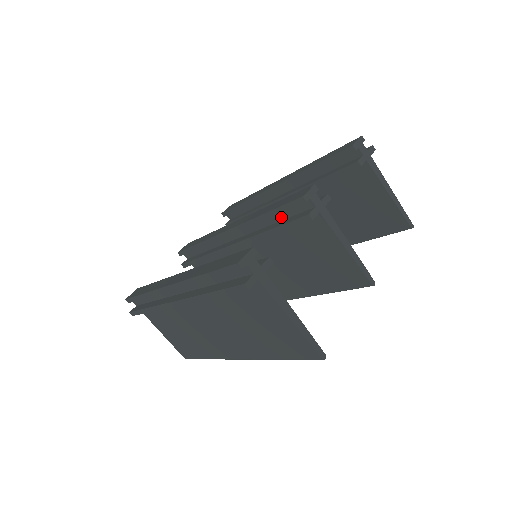
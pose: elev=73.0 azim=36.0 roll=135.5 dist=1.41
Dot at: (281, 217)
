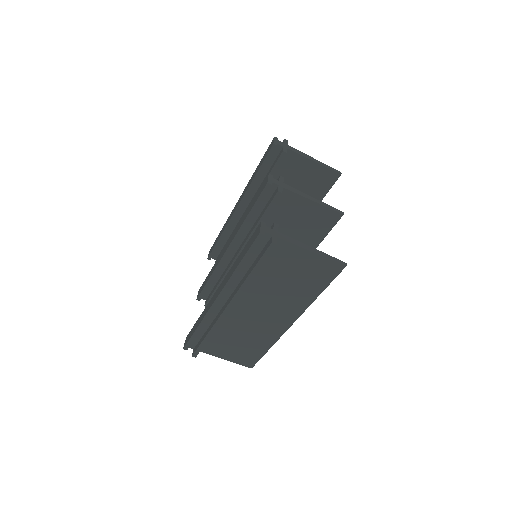
Dot at: (260, 210)
